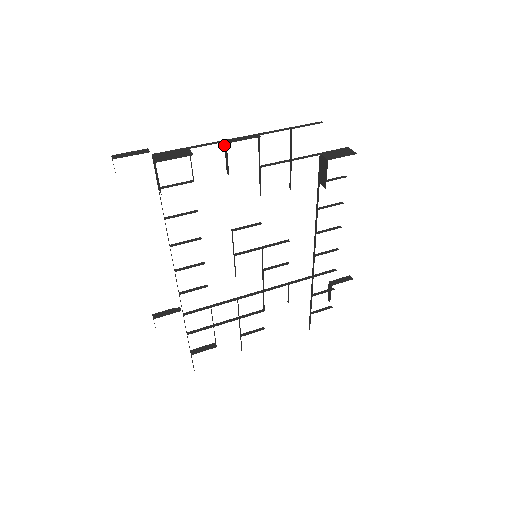
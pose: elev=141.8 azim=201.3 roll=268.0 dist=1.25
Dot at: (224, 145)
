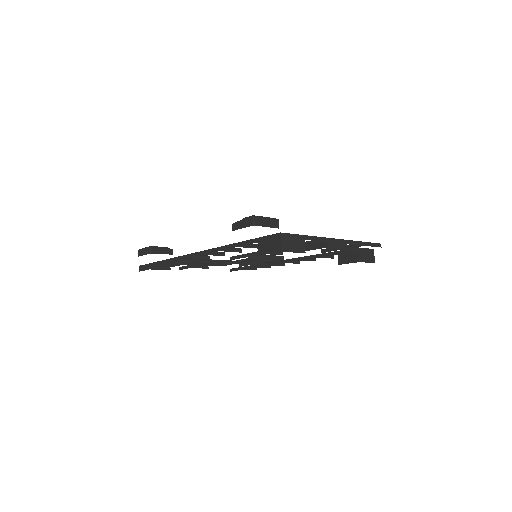
Dot at: (323, 238)
